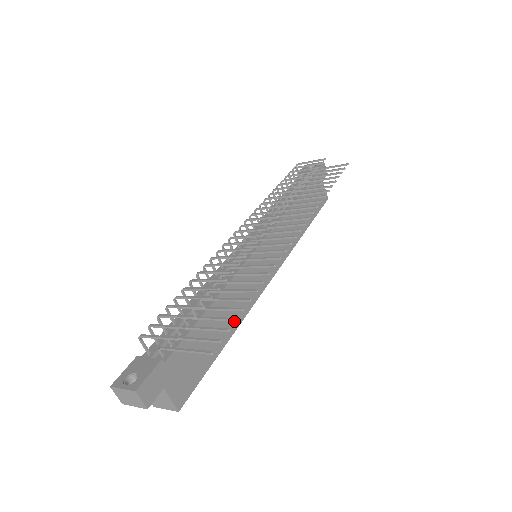
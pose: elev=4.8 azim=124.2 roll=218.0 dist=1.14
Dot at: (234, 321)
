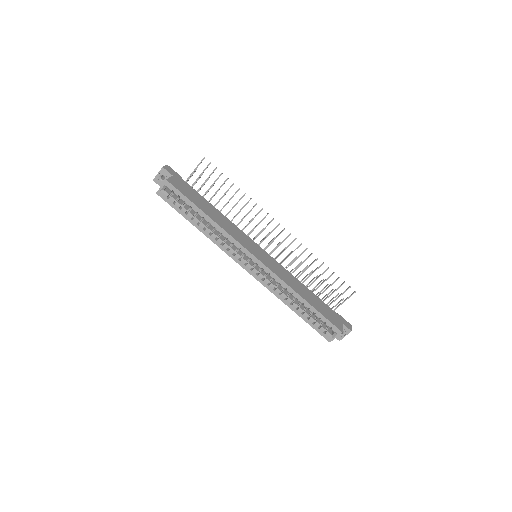
Dot at: (218, 222)
